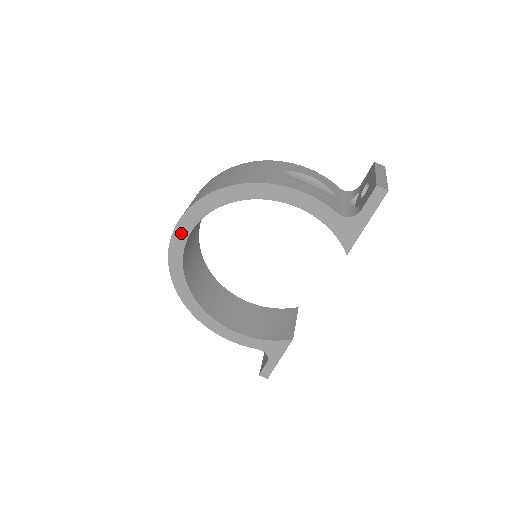
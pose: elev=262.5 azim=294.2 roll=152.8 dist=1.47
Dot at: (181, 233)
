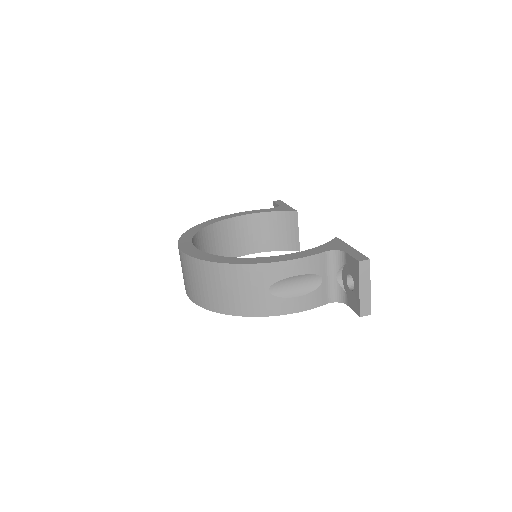
Dot at: (185, 243)
